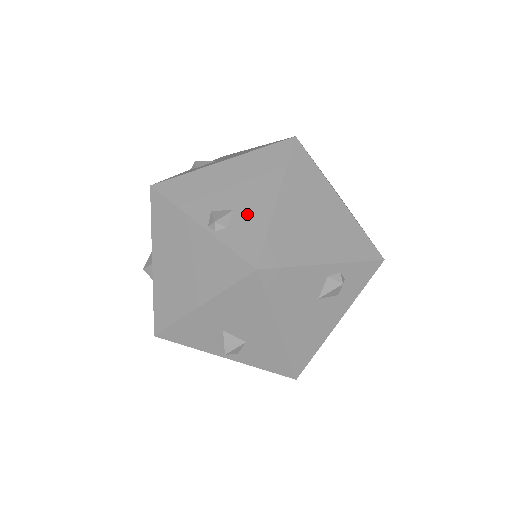
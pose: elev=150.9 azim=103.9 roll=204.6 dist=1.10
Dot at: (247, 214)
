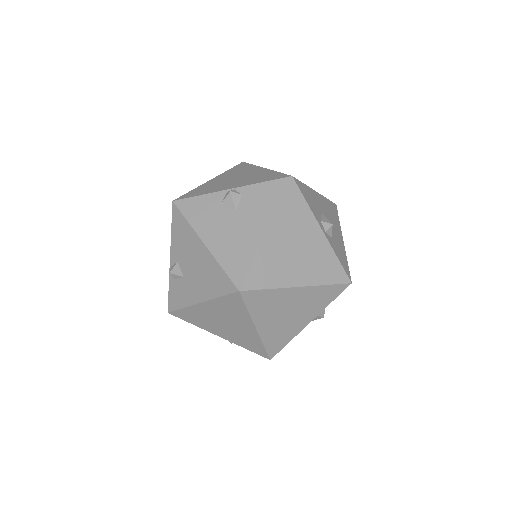
Dot at: (185, 288)
